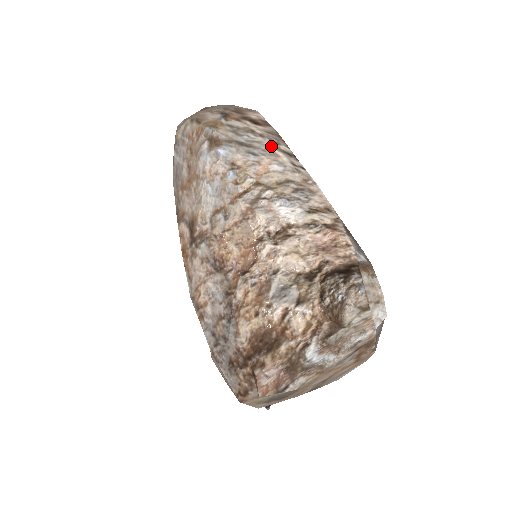
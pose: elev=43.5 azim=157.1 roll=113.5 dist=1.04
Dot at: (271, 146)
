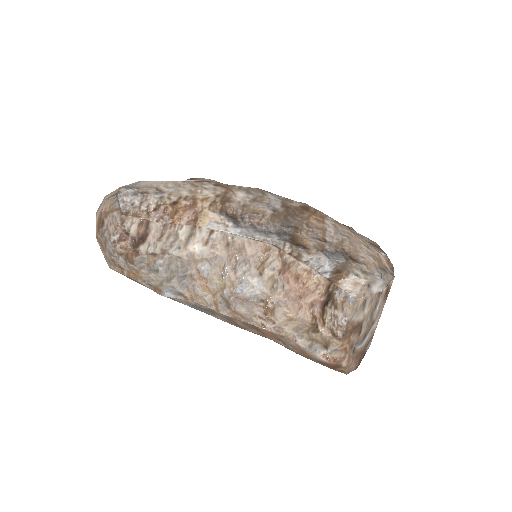
Dot at: (179, 256)
